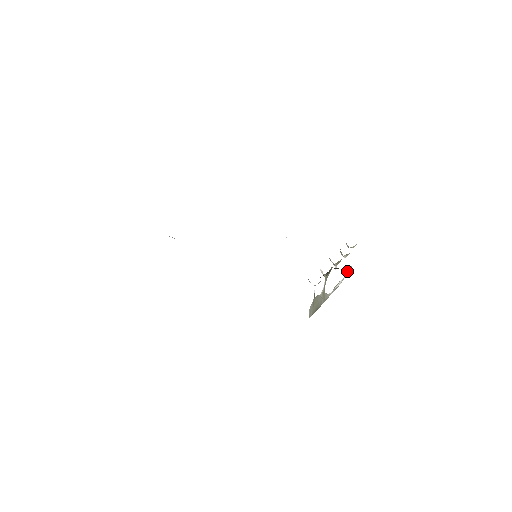
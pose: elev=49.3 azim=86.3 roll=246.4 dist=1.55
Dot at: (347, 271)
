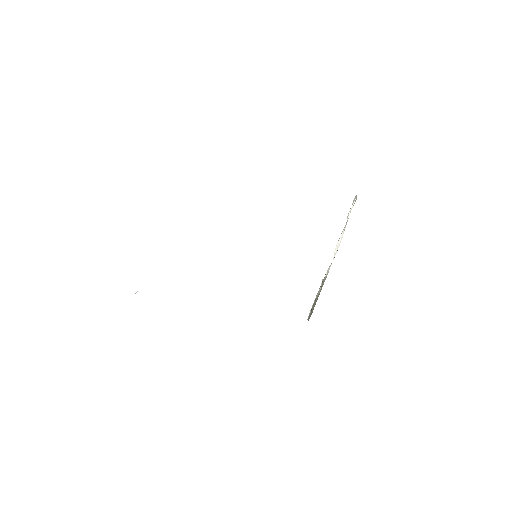
Dot at: (351, 207)
